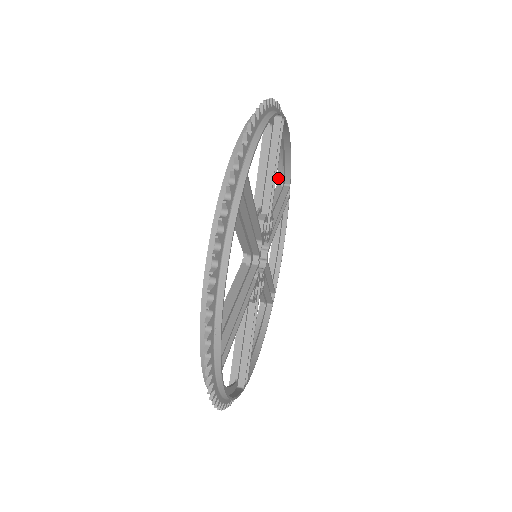
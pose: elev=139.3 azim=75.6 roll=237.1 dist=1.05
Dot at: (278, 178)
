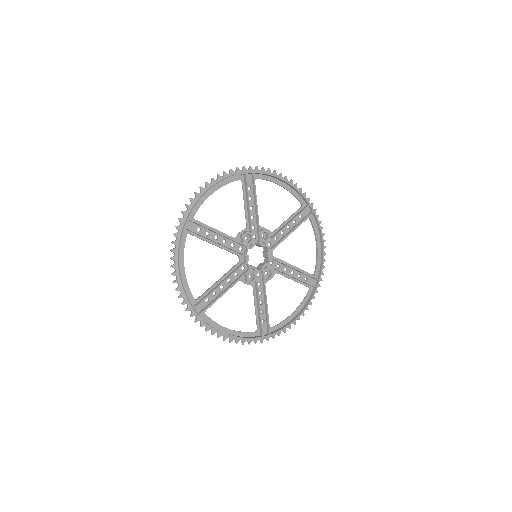
Dot at: occluded
